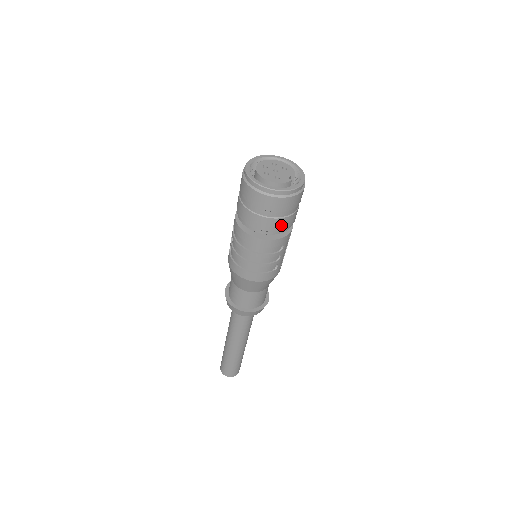
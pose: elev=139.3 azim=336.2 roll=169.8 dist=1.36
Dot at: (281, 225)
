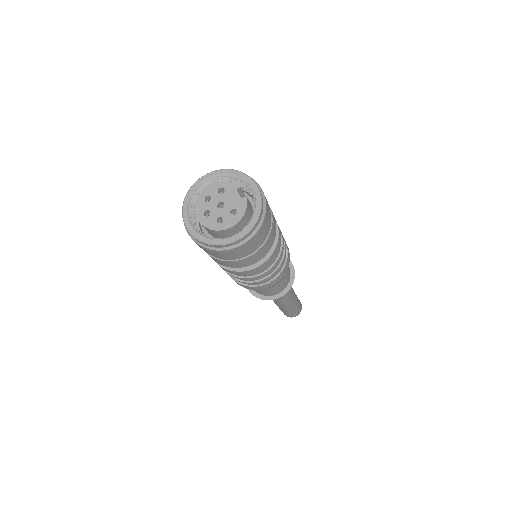
Dot at: (273, 232)
